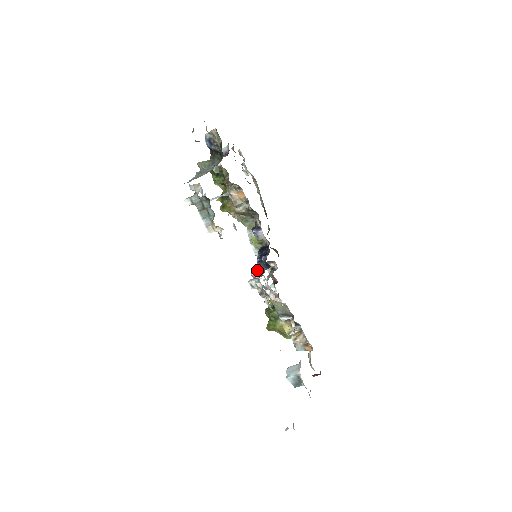
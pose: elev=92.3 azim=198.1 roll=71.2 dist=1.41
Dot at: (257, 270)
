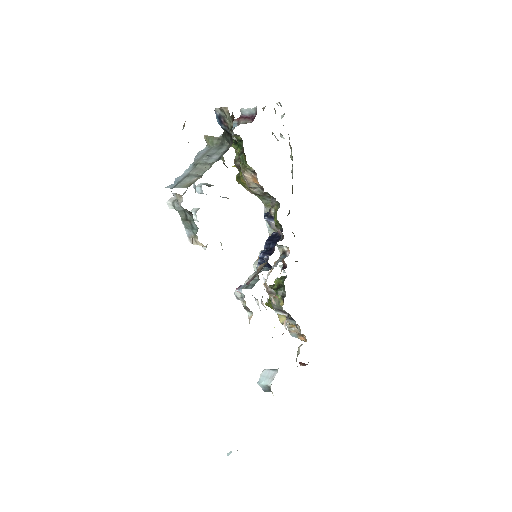
Dot at: (247, 282)
